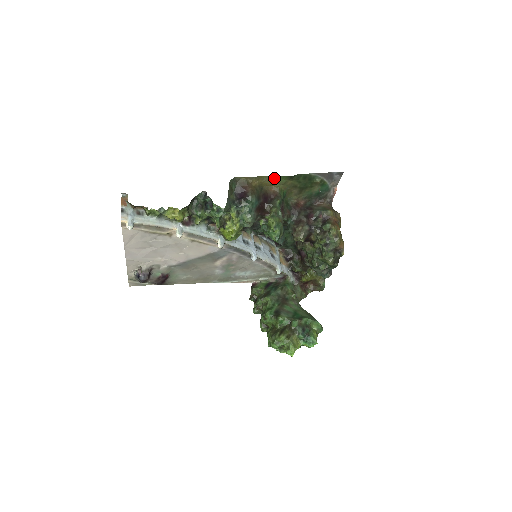
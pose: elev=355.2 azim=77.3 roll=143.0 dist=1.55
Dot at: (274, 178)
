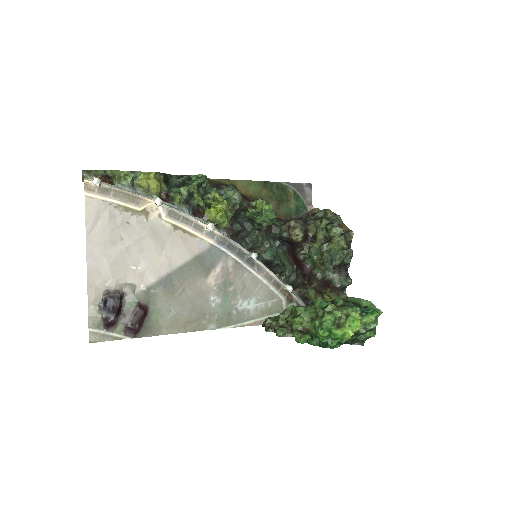
Dot at: (247, 184)
